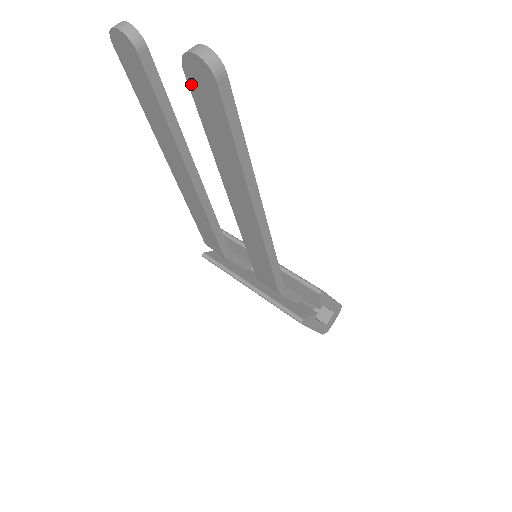
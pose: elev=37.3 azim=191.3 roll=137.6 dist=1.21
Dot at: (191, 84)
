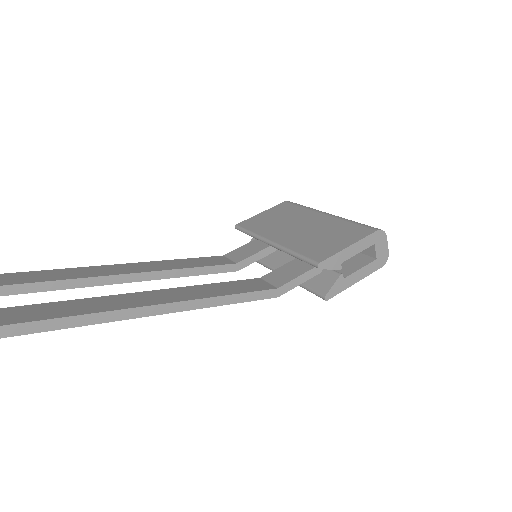
Dot at: occluded
